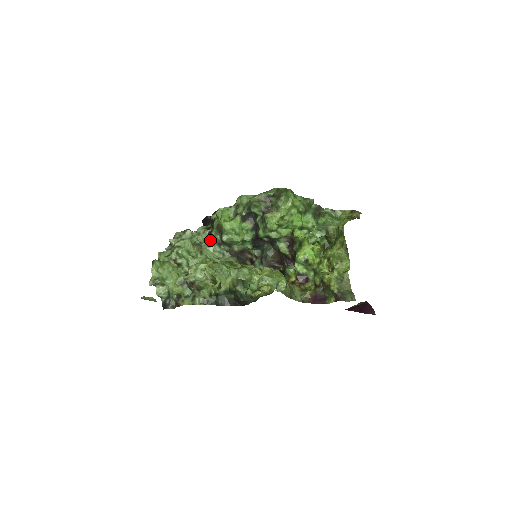
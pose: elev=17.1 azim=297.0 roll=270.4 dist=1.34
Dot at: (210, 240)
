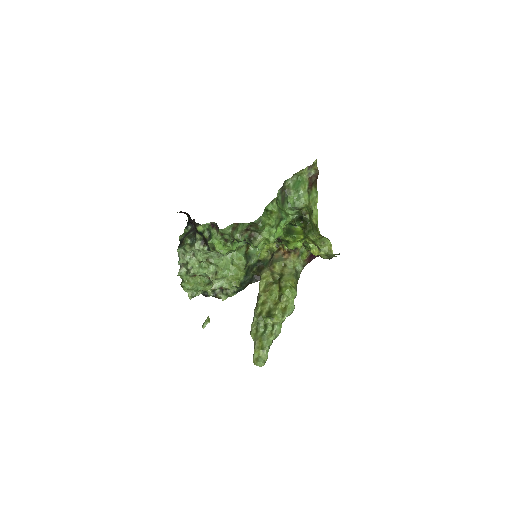
Dot at: (211, 252)
